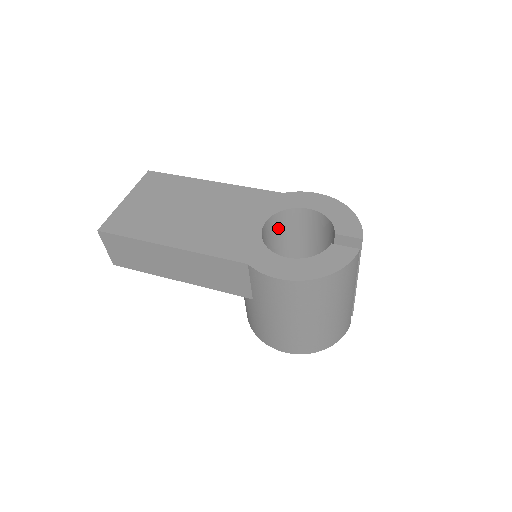
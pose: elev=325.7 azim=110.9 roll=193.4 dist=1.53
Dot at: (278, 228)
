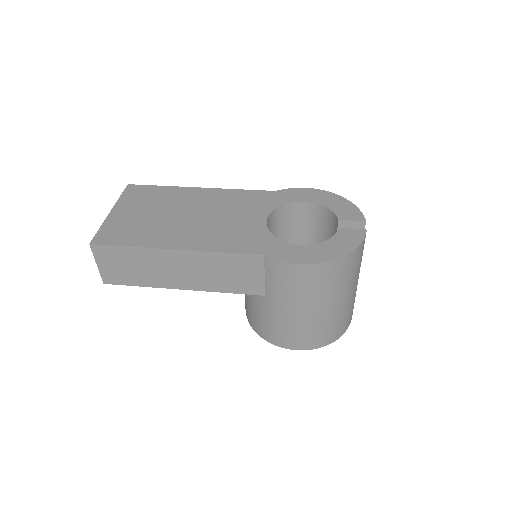
Dot at: (276, 225)
